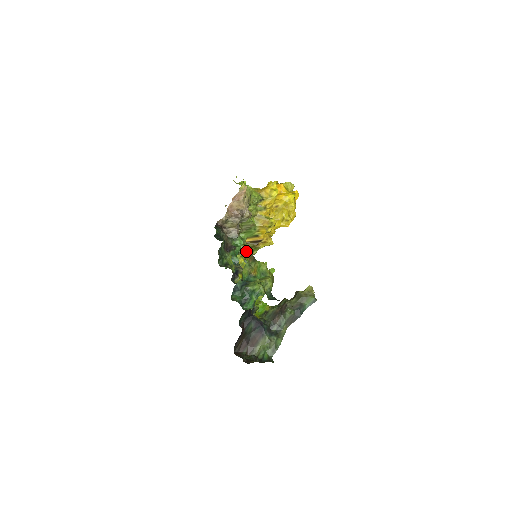
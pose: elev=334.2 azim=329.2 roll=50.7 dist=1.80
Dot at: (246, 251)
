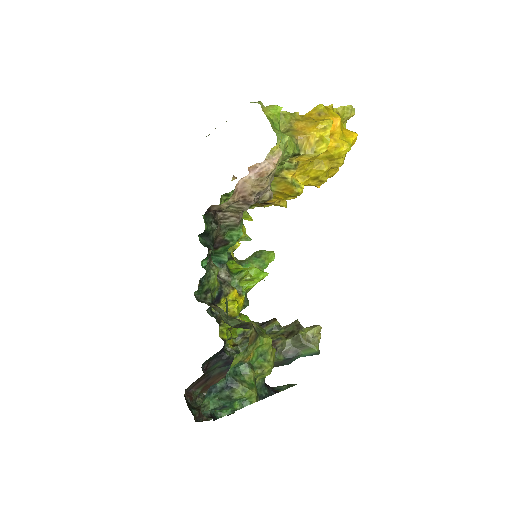
Dot at: (242, 217)
